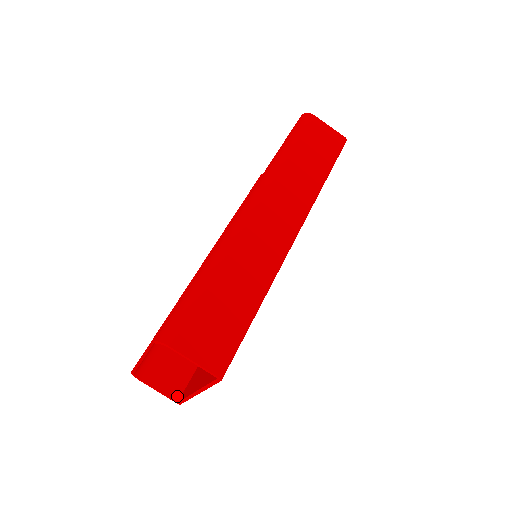
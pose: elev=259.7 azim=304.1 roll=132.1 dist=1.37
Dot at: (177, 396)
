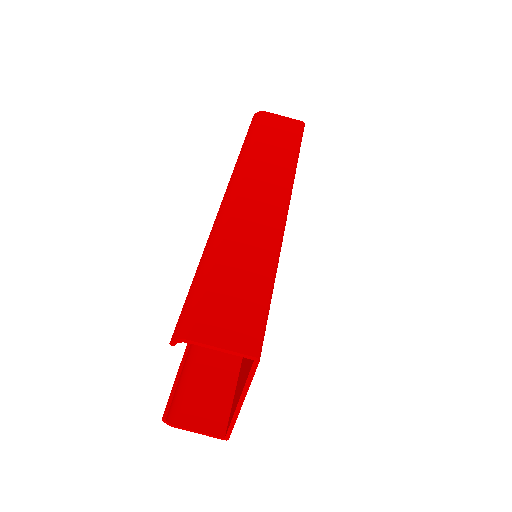
Dot at: (222, 431)
